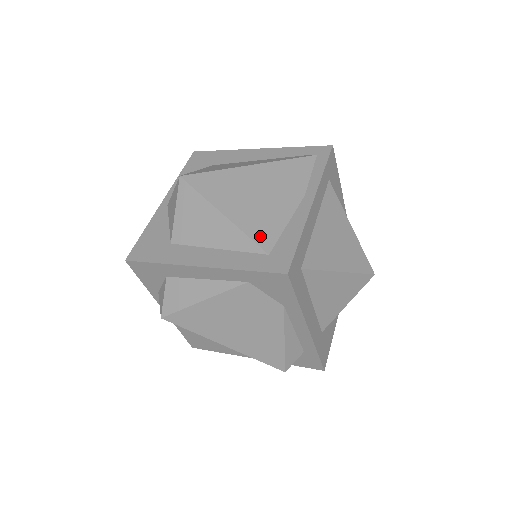
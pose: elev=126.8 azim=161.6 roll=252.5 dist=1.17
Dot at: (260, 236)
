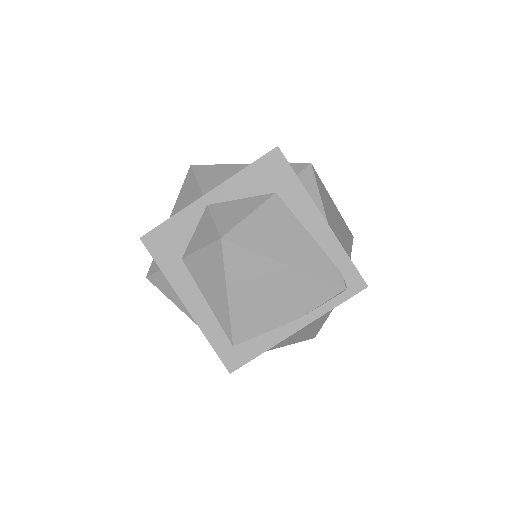
Dot at: (239, 330)
